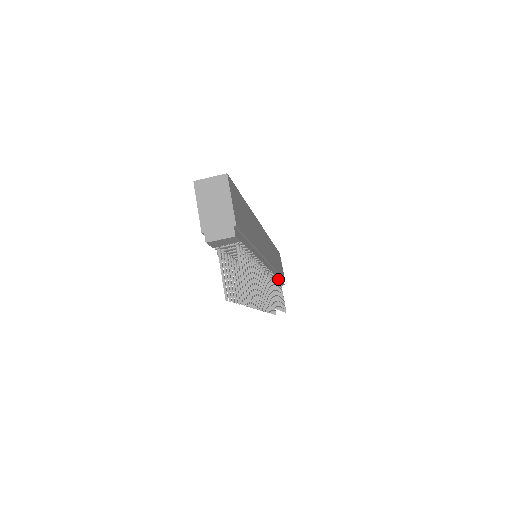
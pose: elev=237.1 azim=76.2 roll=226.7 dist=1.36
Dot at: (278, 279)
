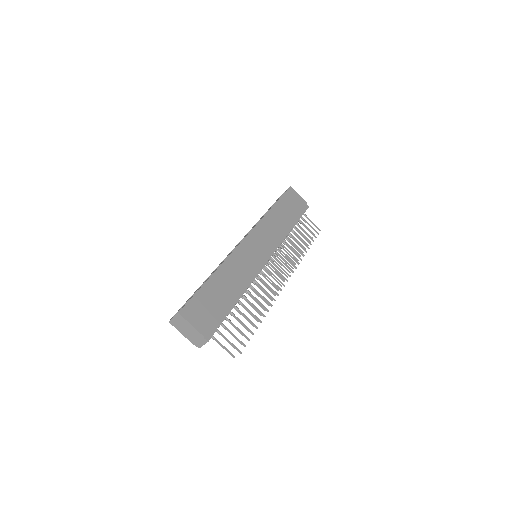
Dot at: occluded
